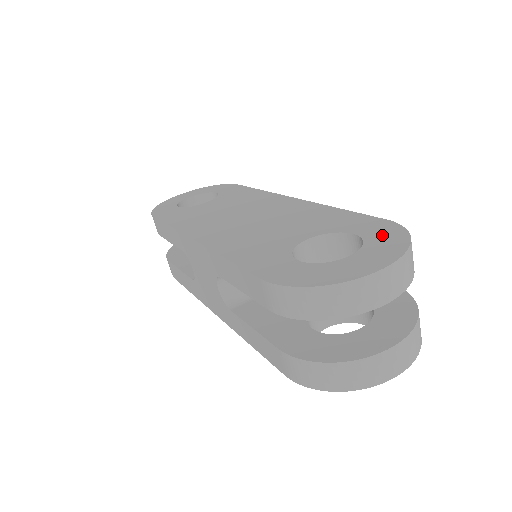
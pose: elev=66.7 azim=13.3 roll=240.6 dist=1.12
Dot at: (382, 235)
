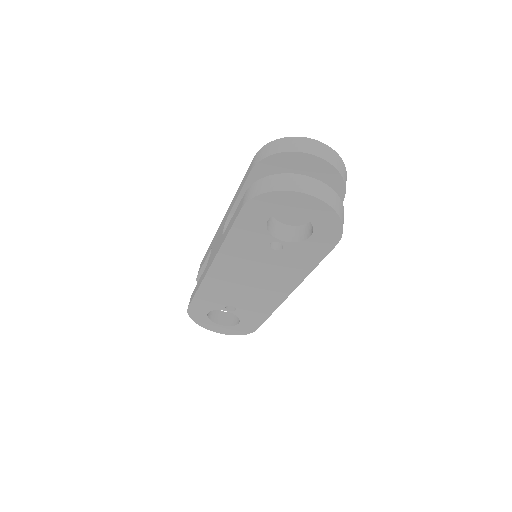
Dot at: occluded
